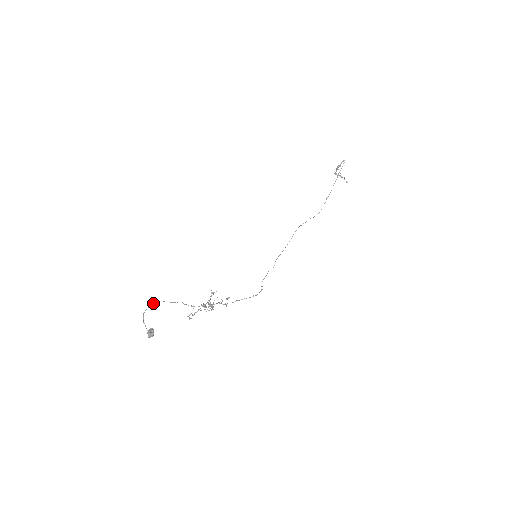
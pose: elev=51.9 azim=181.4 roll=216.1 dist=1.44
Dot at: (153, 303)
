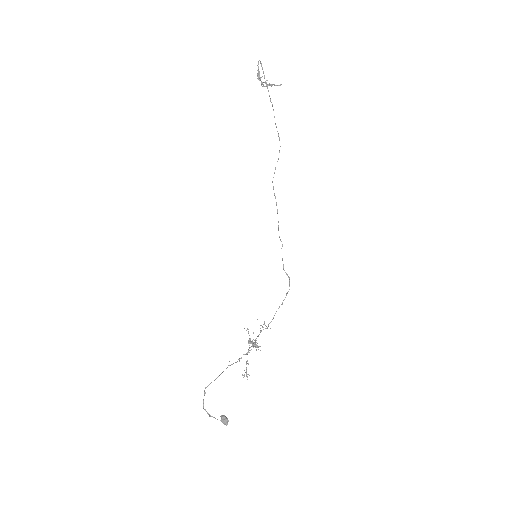
Dot at: occluded
